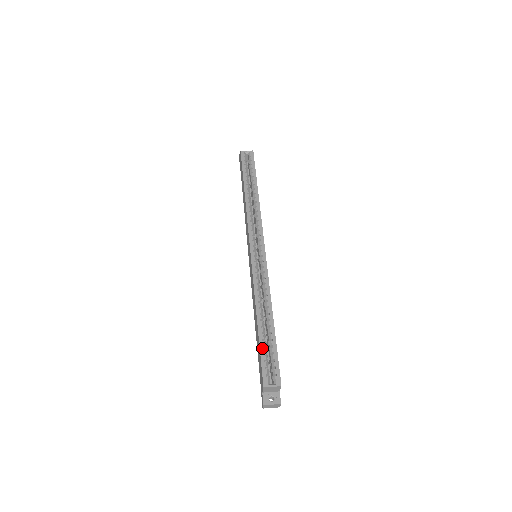
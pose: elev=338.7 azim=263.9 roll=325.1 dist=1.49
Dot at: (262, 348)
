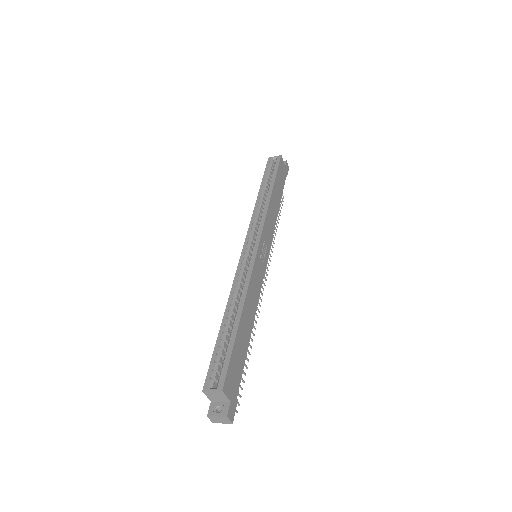
Dot at: (217, 347)
